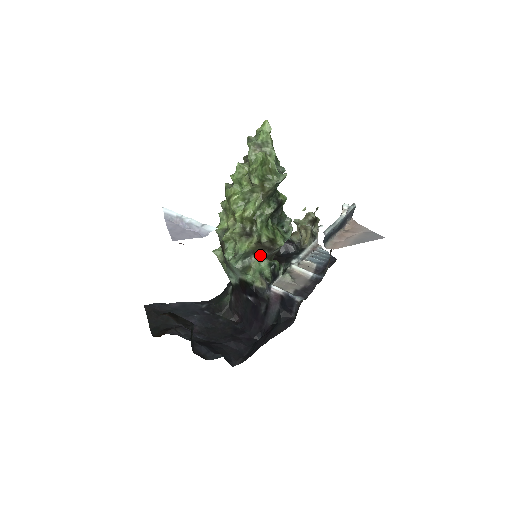
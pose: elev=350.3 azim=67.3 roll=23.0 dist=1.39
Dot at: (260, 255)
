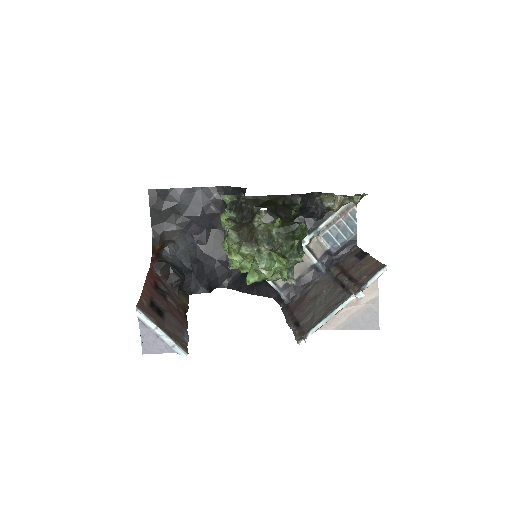
Dot at: occluded
